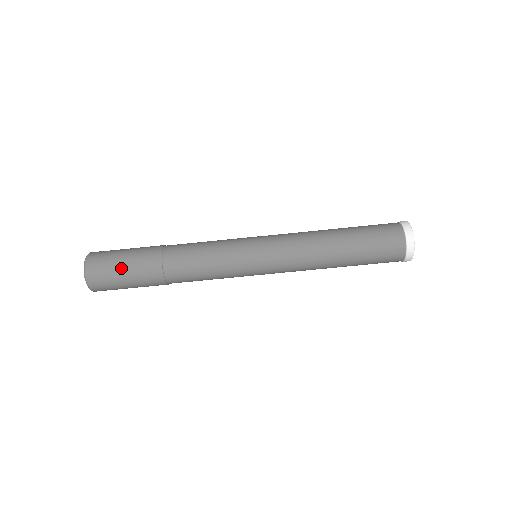
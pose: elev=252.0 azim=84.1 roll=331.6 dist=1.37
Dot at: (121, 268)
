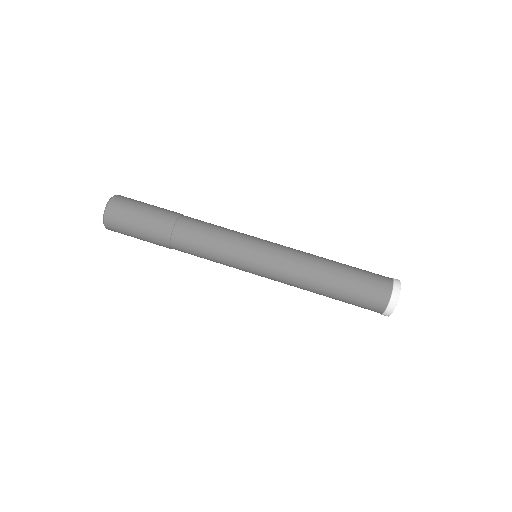
Dot at: (147, 204)
